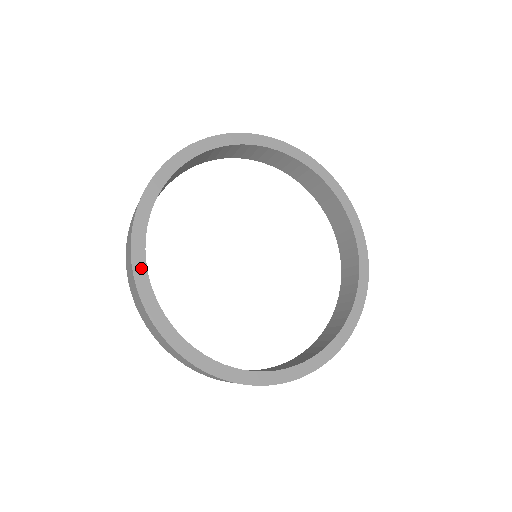
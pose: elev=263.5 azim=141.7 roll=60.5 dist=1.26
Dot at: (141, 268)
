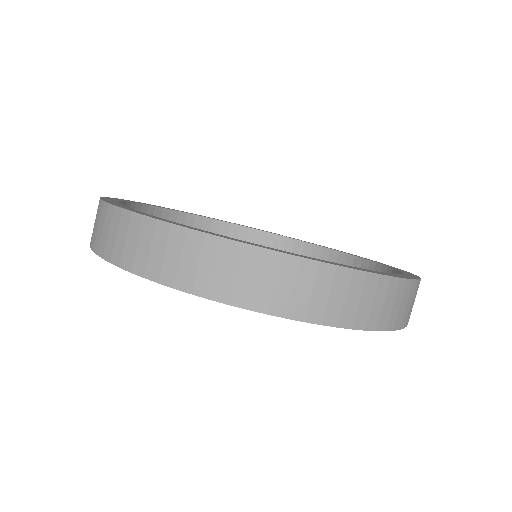
Dot at: (136, 211)
